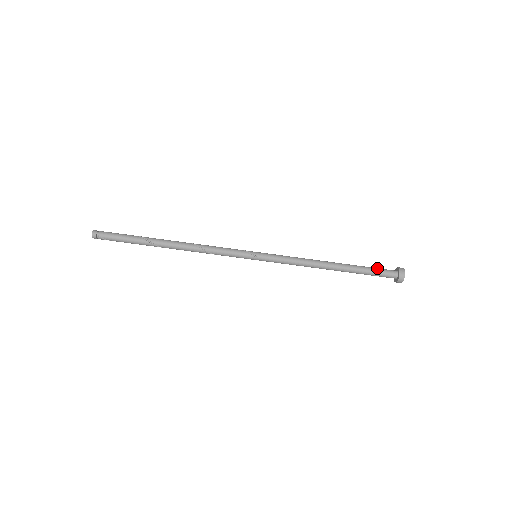
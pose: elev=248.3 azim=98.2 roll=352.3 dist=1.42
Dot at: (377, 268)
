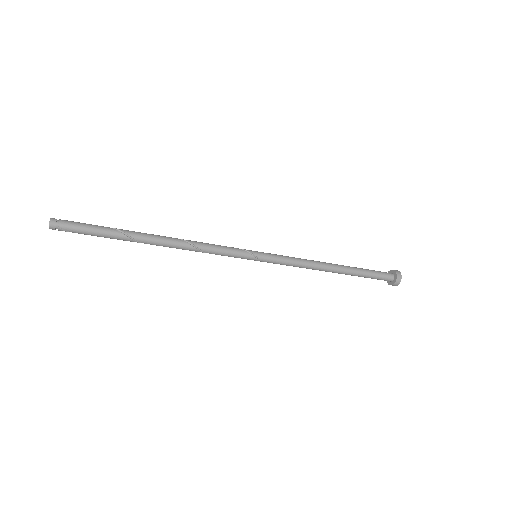
Dot at: (376, 271)
